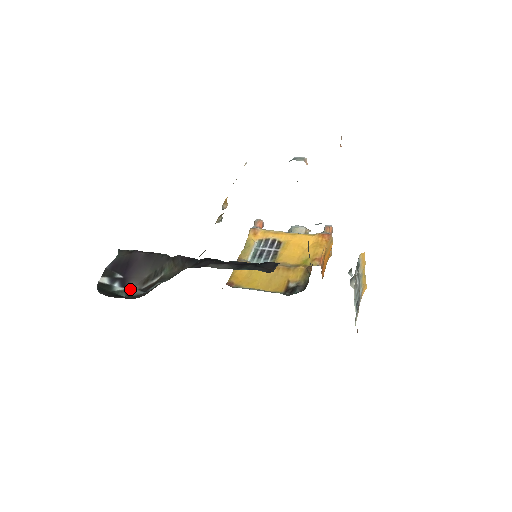
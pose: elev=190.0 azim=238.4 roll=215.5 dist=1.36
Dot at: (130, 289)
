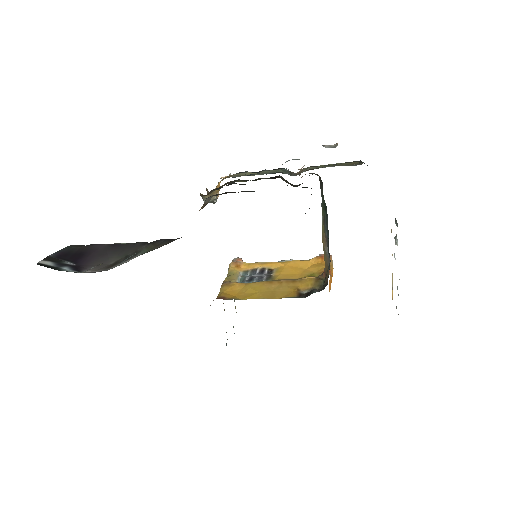
Dot at: (88, 272)
